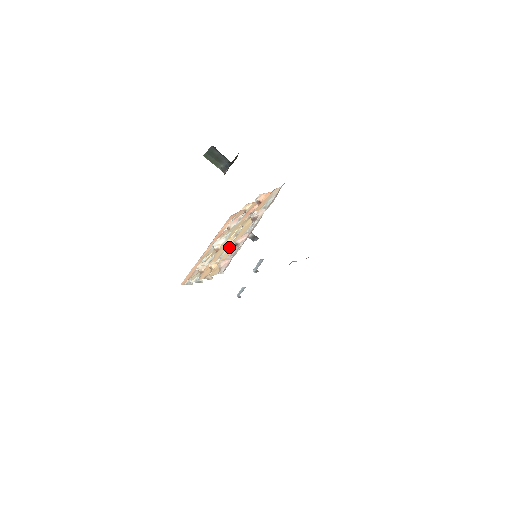
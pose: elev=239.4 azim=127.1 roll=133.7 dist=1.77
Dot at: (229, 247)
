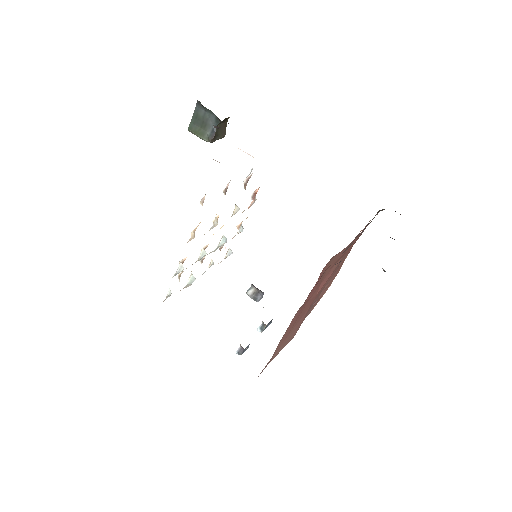
Dot at: occluded
